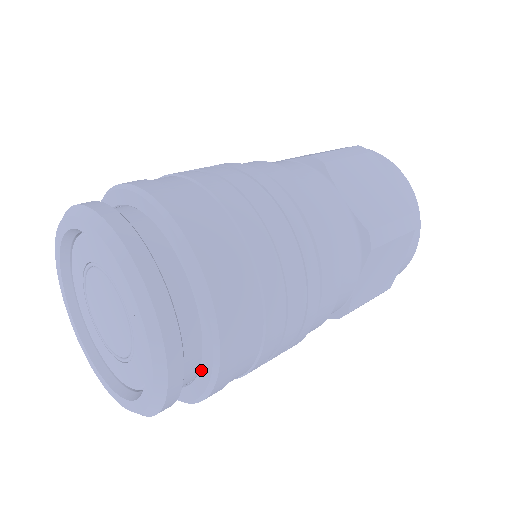
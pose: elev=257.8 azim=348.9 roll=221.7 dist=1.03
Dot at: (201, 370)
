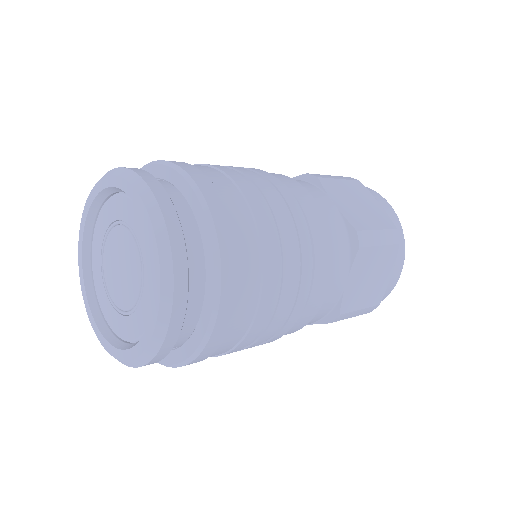
Dot at: occluded
